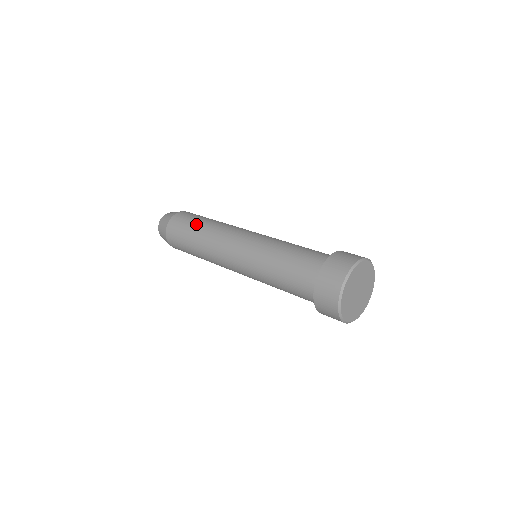
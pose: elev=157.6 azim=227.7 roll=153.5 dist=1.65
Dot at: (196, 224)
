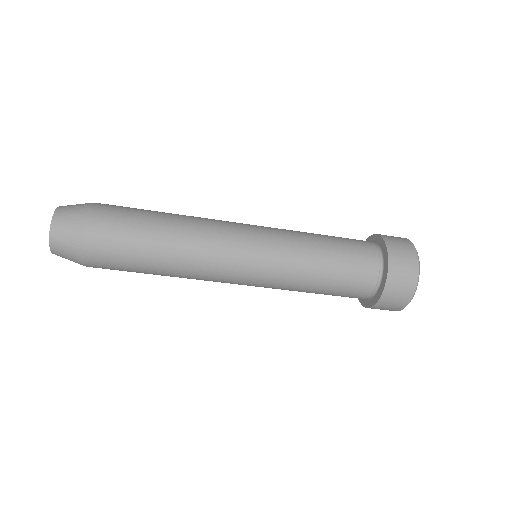
Dot at: (153, 218)
